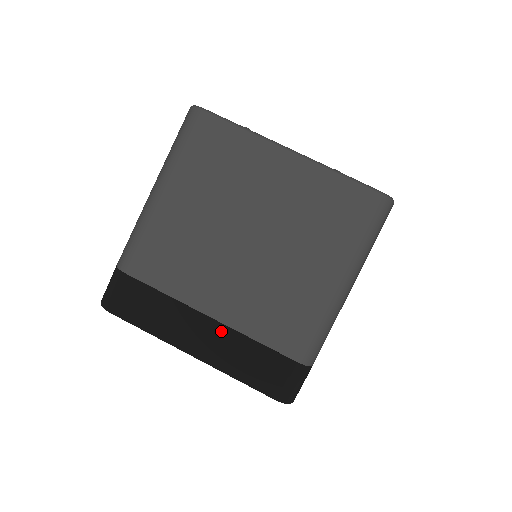
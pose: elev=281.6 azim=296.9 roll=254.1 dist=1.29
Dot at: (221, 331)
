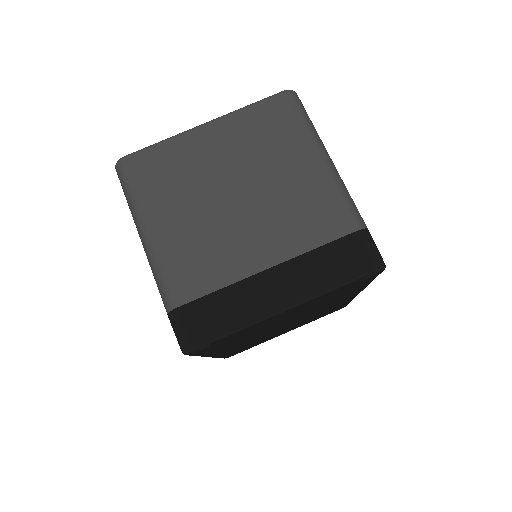
Dot at: (286, 269)
